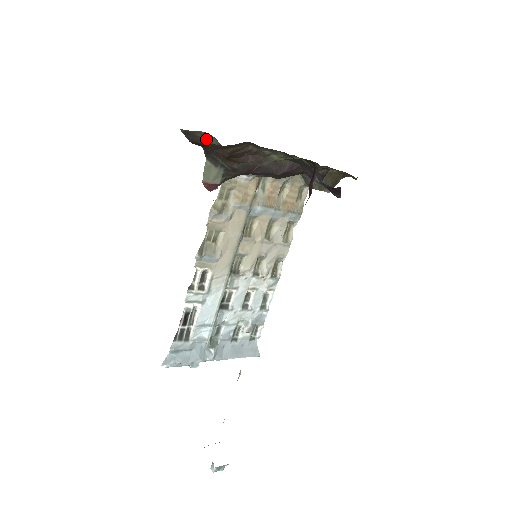
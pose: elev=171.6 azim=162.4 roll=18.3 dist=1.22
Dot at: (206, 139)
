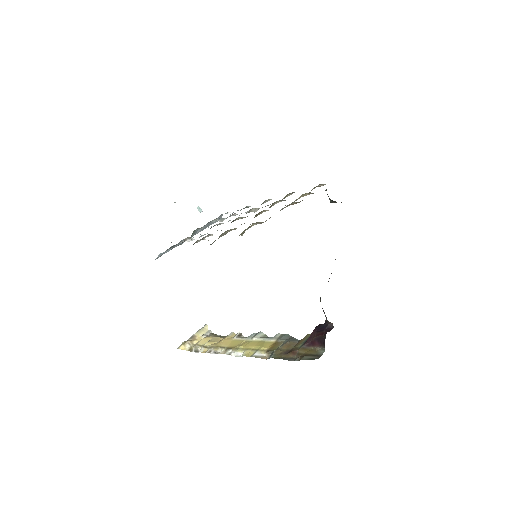
Dot at: occluded
